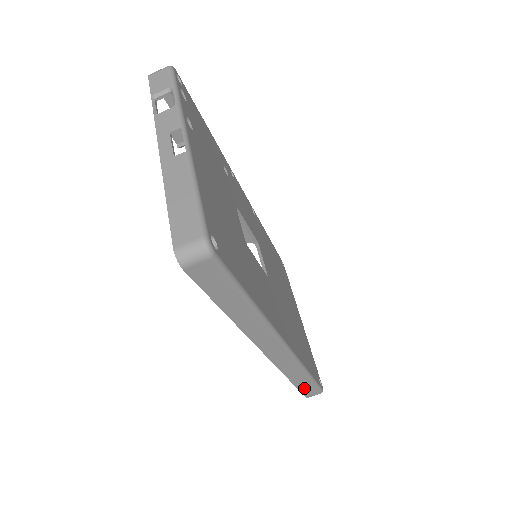
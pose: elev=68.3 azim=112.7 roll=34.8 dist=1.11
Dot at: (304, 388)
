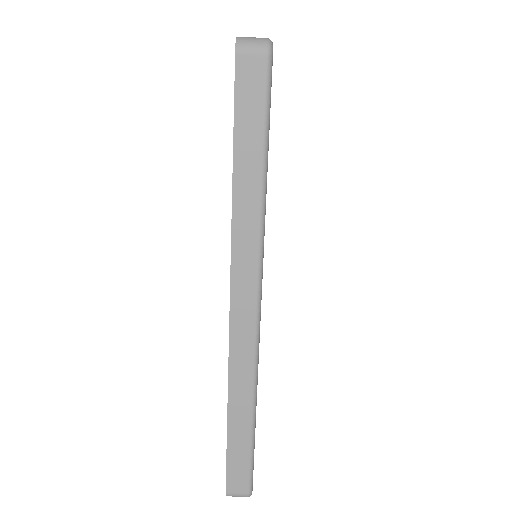
Dot at: (234, 455)
